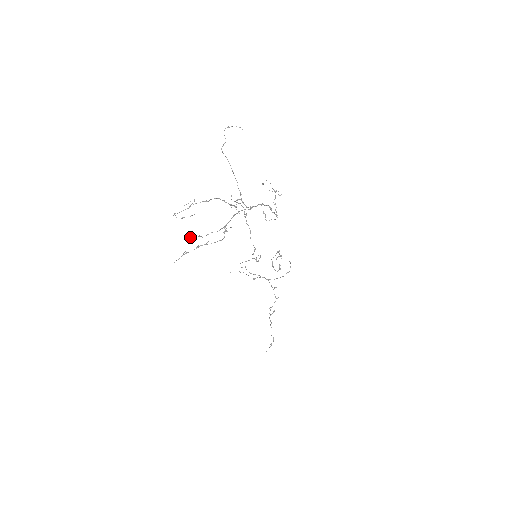
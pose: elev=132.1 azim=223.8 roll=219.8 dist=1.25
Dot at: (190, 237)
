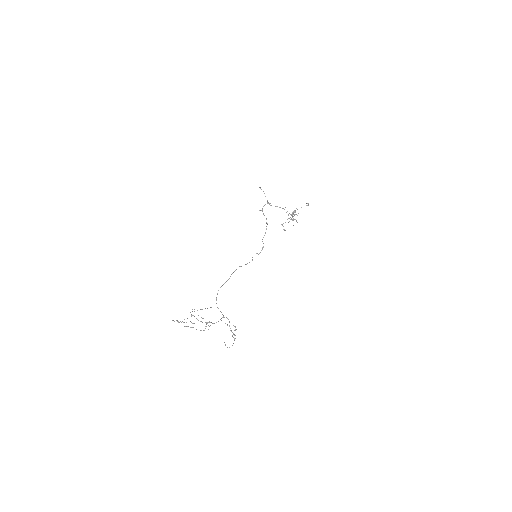
Dot at: (187, 318)
